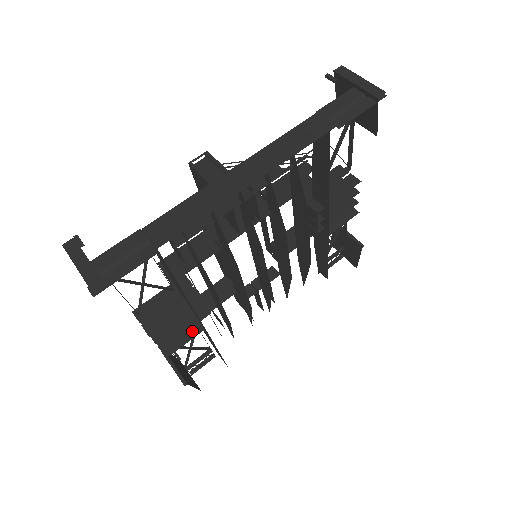
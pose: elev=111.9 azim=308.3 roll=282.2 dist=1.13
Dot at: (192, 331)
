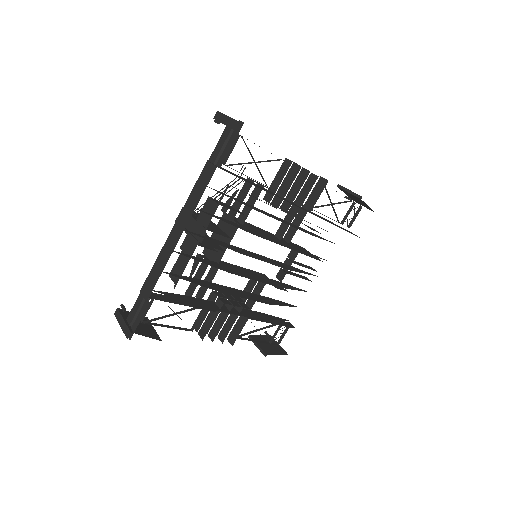
Dot at: (242, 322)
